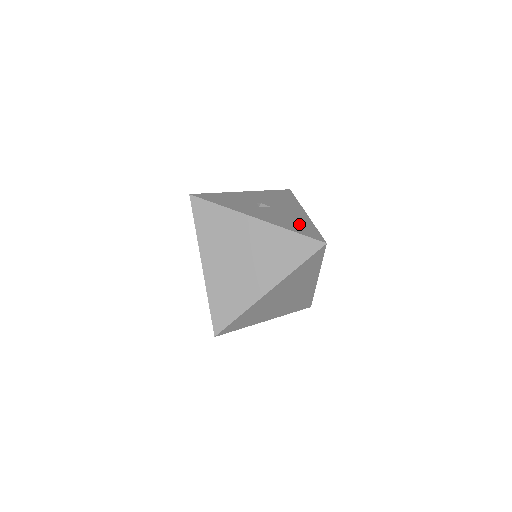
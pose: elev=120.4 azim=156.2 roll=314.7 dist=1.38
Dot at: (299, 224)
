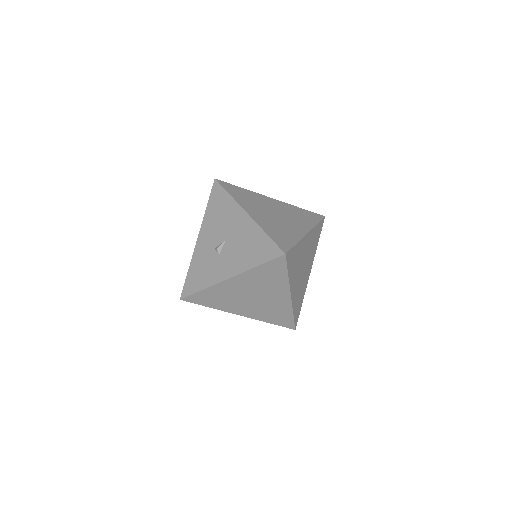
Dot at: (254, 246)
